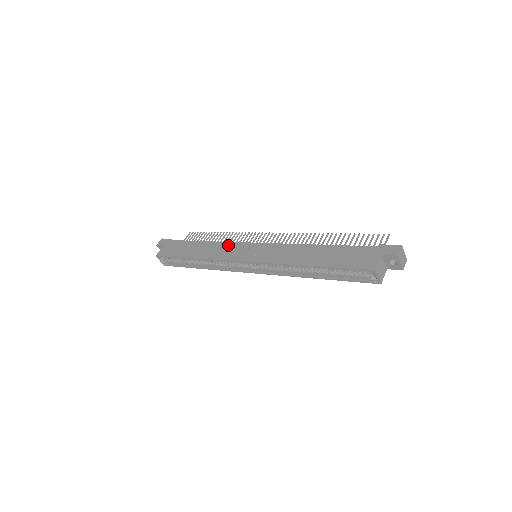
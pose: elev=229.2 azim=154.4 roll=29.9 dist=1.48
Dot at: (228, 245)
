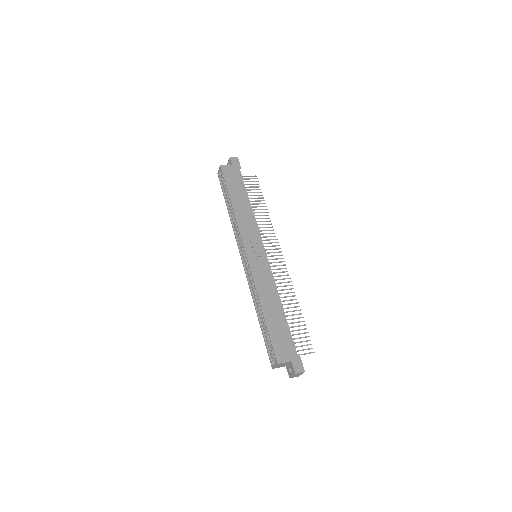
Dot at: (254, 227)
